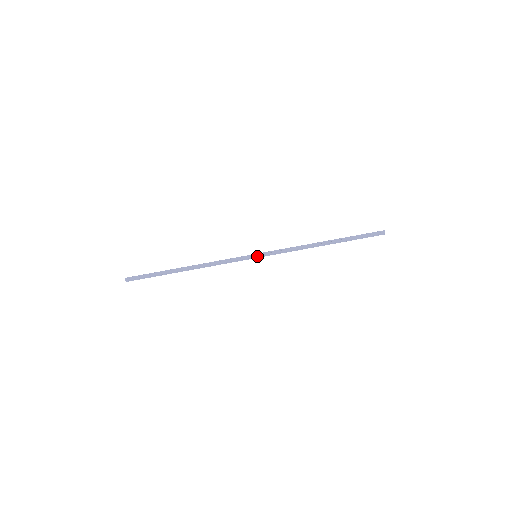
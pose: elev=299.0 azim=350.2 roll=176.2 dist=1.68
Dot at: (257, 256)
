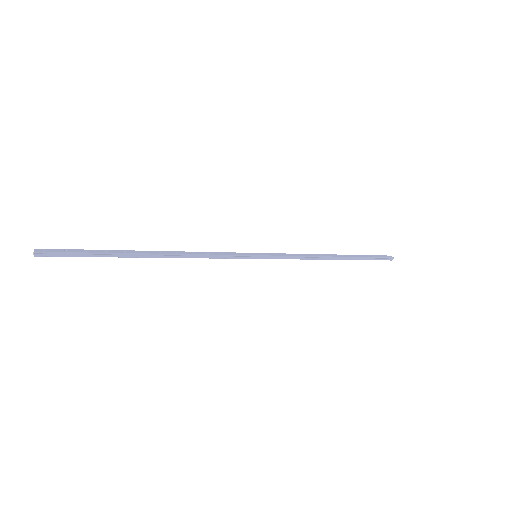
Dot at: (259, 255)
